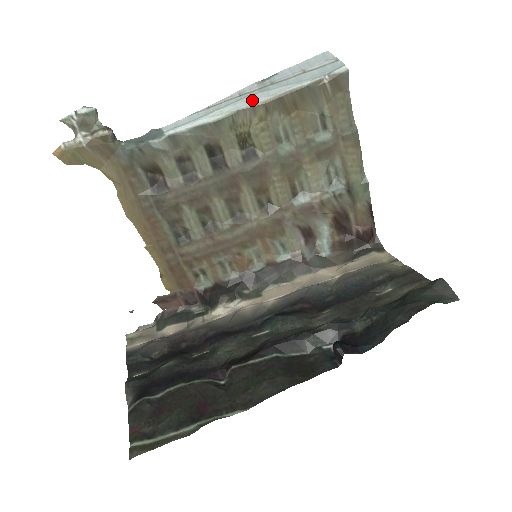
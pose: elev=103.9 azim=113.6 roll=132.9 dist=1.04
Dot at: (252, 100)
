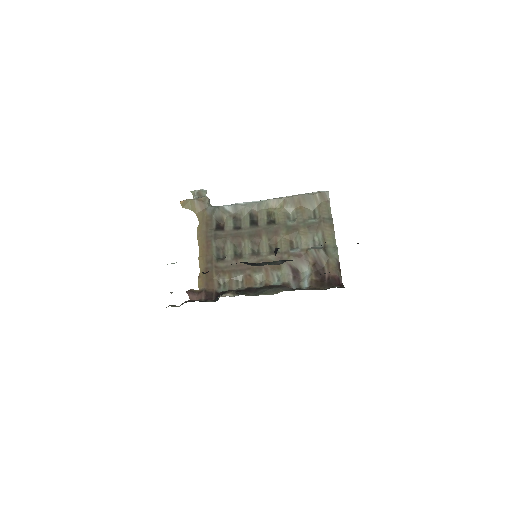
Dot at: (279, 198)
